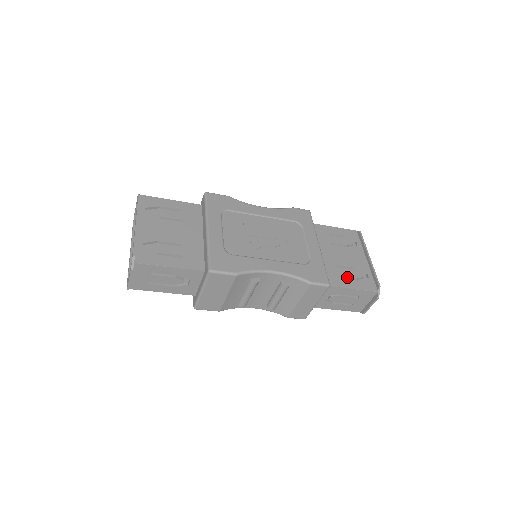
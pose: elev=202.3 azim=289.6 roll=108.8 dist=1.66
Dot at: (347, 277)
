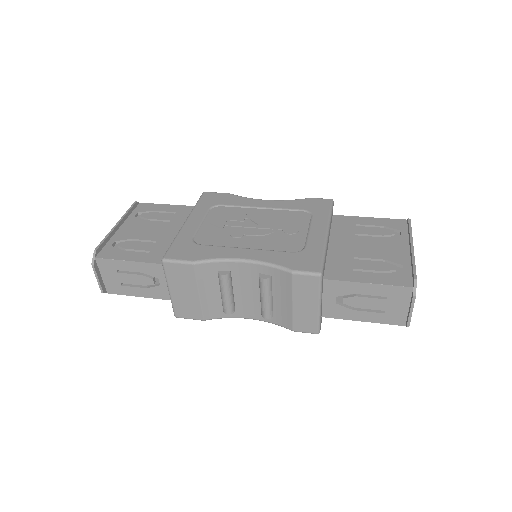
Dot at: (366, 270)
